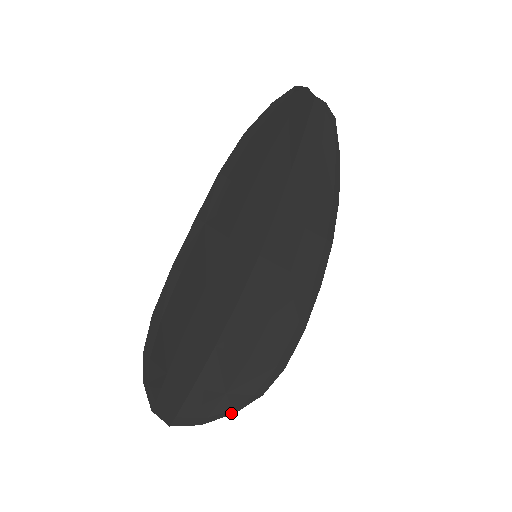
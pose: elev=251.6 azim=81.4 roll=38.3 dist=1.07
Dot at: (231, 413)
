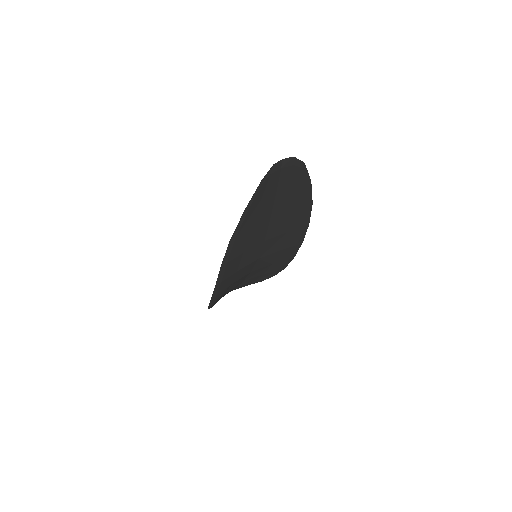
Dot at: occluded
